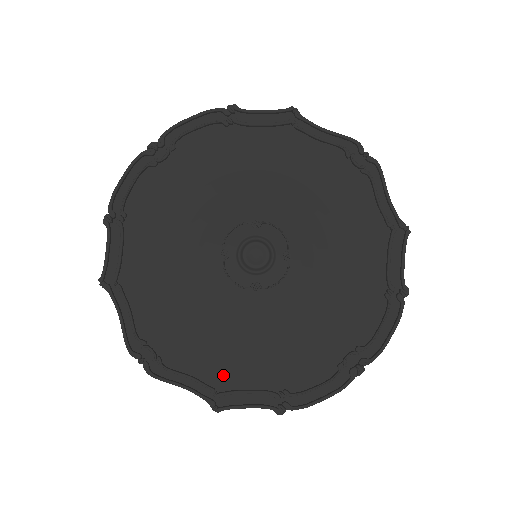
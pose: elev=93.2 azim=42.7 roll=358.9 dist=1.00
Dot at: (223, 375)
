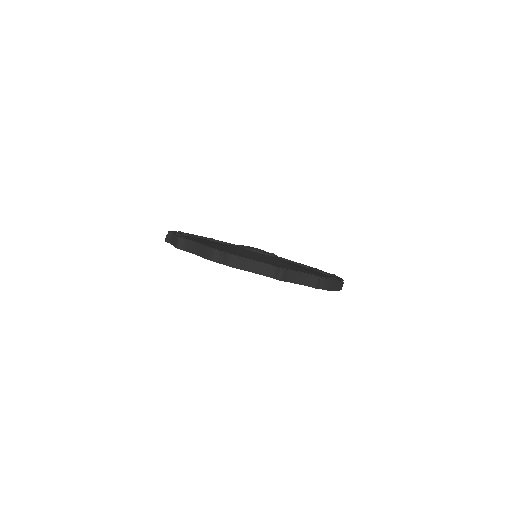
Dot at: occluded
